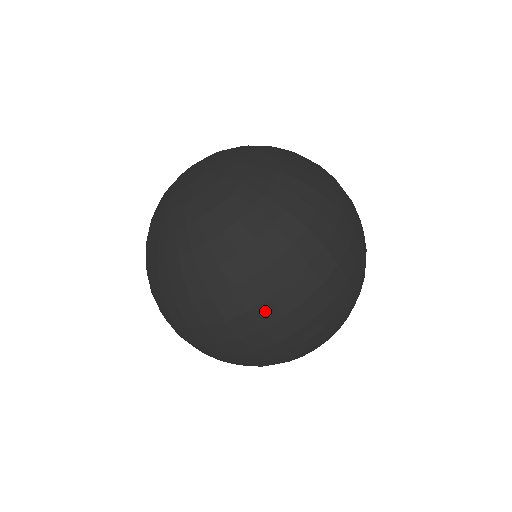
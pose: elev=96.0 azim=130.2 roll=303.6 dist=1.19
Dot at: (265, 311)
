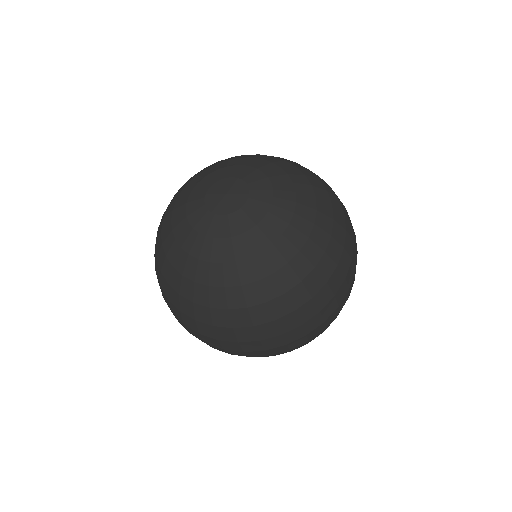
Dot at: (295, 332)
